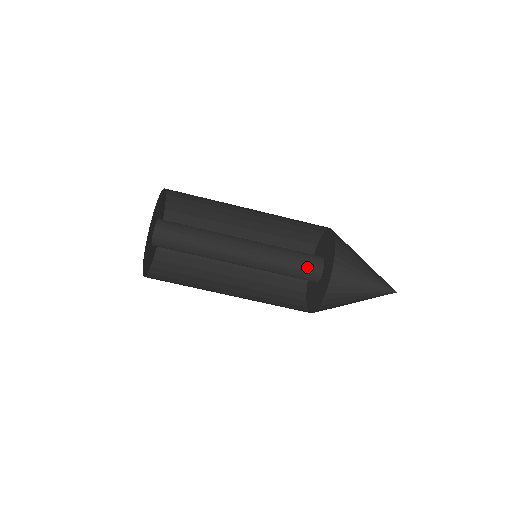
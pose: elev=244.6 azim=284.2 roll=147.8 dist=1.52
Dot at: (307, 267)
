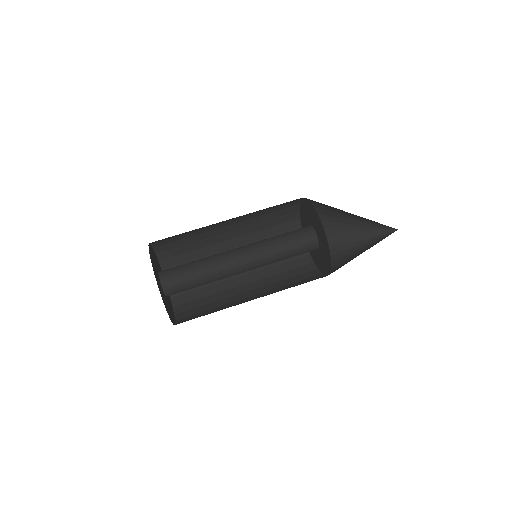
Dot at: (297, 230)
